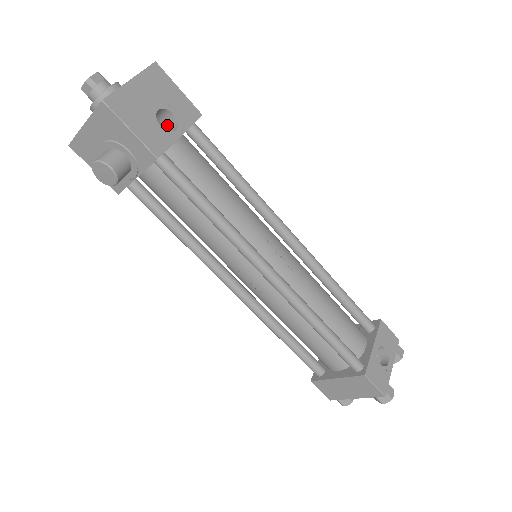
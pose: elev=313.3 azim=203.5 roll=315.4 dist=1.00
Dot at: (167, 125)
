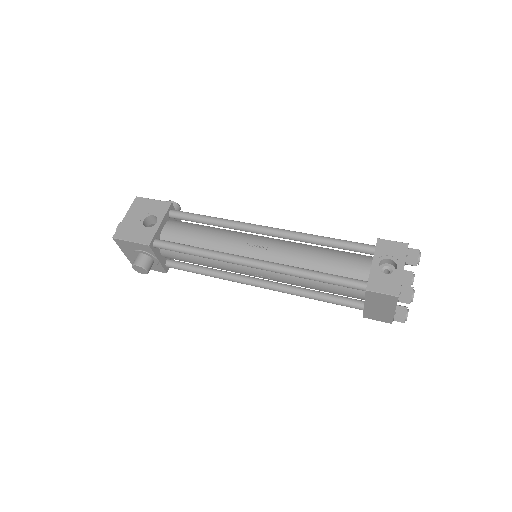
Dot at: occluded
